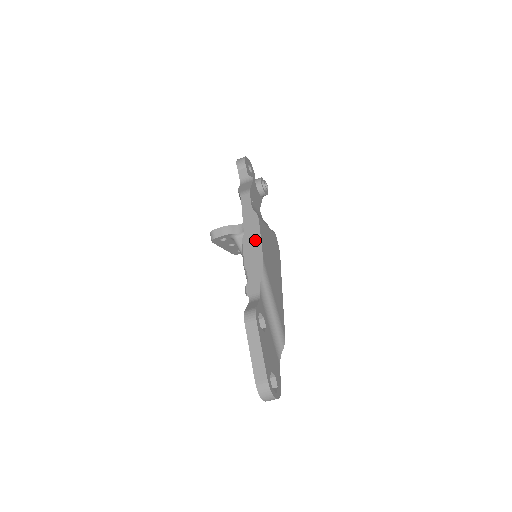
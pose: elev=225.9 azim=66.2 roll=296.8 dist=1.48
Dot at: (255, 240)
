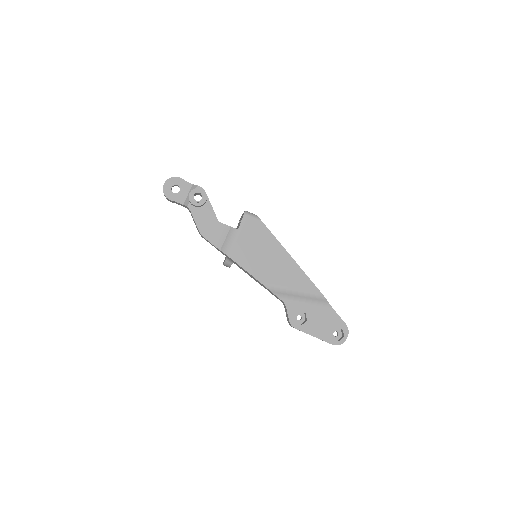
Dot at: occluded
